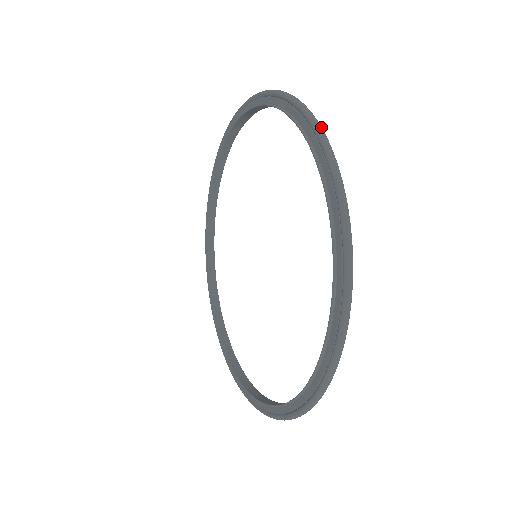
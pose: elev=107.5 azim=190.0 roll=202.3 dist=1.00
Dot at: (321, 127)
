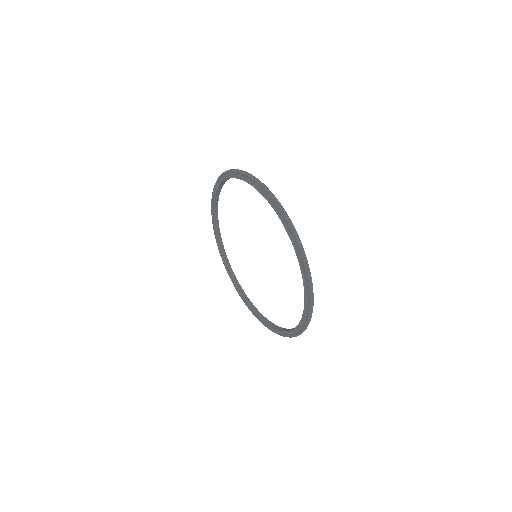
Dot at: (278, 201)
